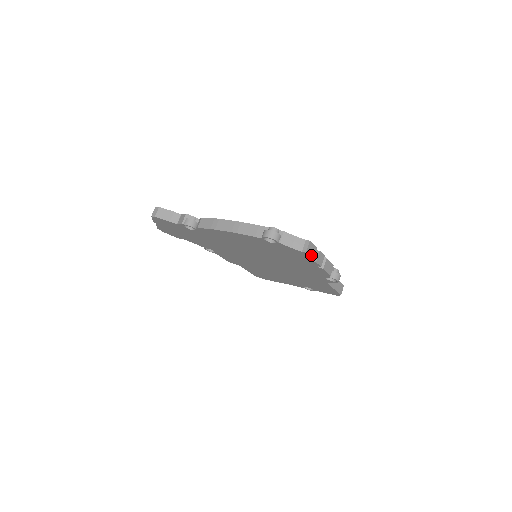
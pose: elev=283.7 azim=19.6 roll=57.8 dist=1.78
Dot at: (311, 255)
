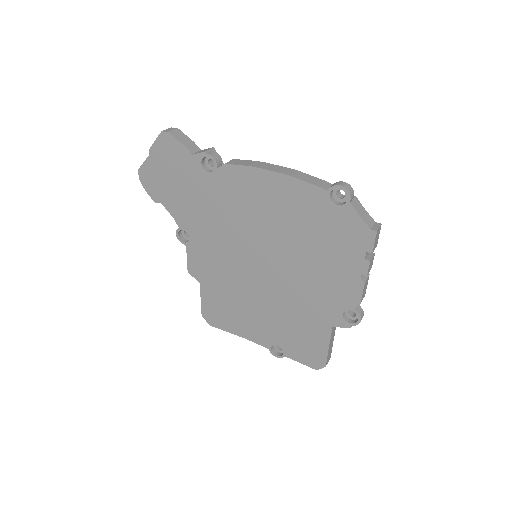
Dot at: (374, 244)
